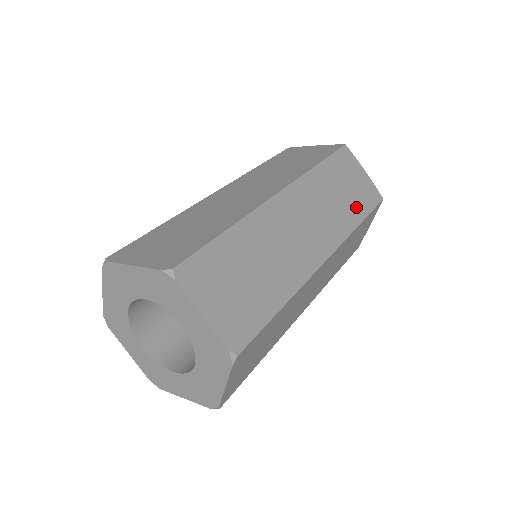
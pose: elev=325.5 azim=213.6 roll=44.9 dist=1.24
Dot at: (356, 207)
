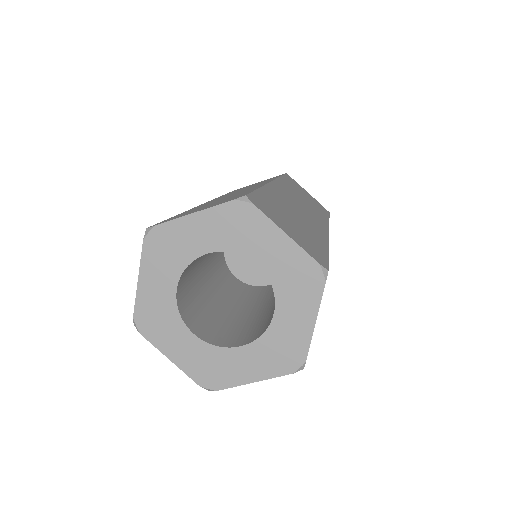
Dot at: occluded
